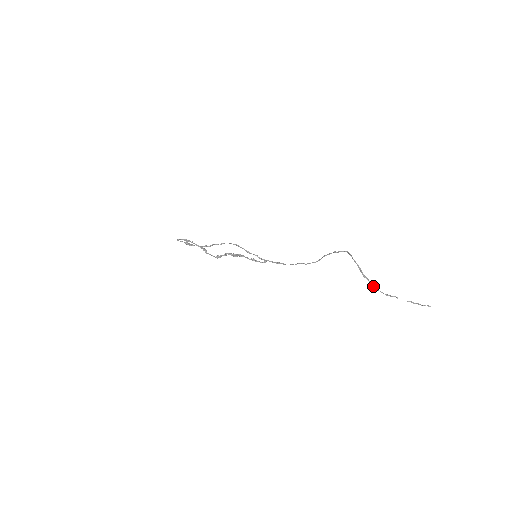
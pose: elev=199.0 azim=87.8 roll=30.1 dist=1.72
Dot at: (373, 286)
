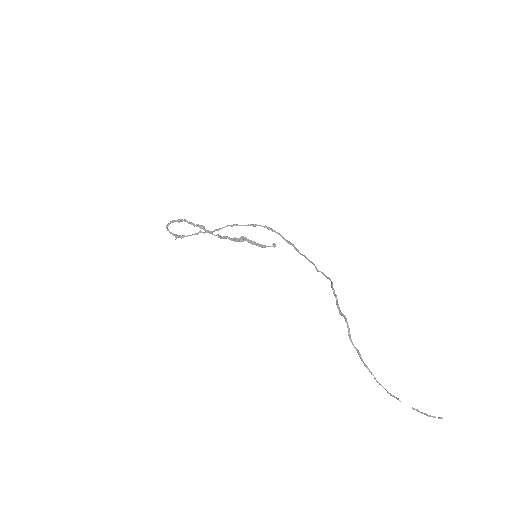
Dot at: occluded
